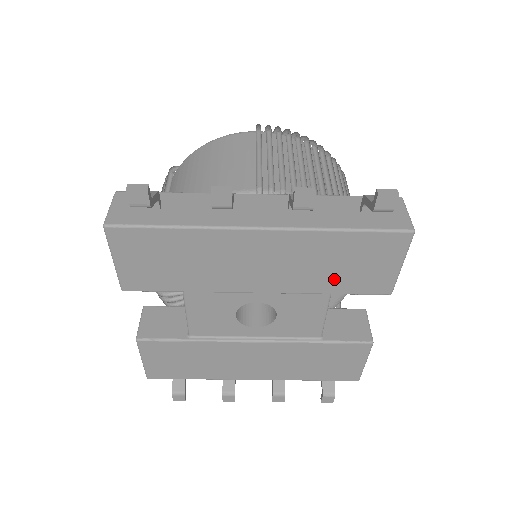
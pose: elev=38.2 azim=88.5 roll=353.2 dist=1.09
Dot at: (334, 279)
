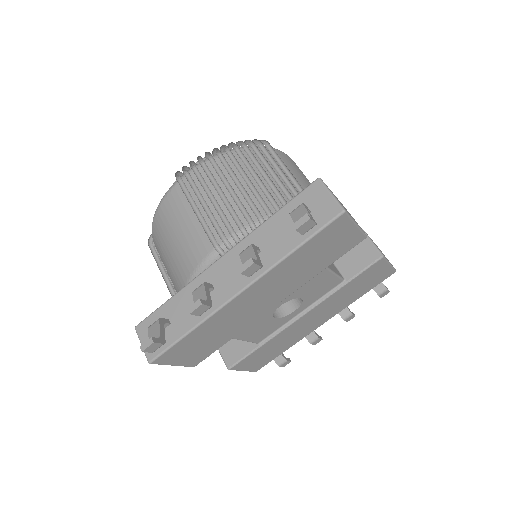
Dot at: (317, 265)
